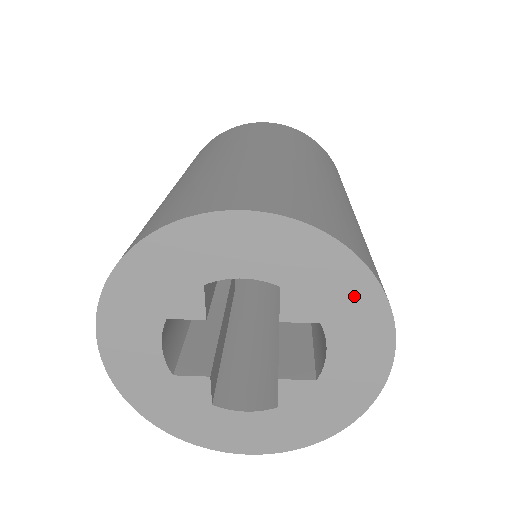
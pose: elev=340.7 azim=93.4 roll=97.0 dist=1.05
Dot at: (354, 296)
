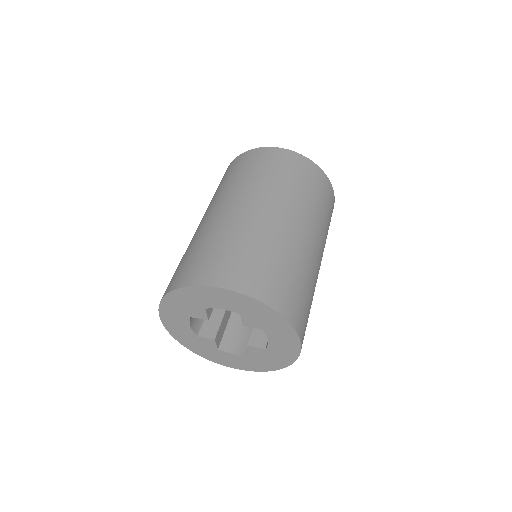
Dot at: (276, 323)
